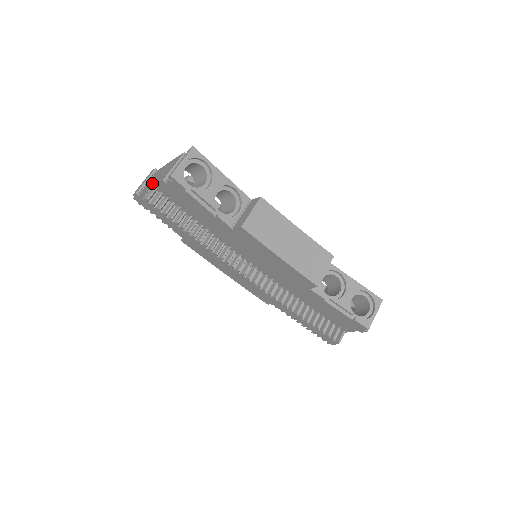
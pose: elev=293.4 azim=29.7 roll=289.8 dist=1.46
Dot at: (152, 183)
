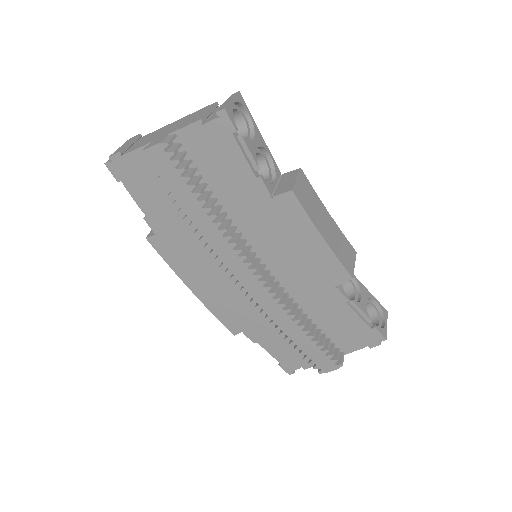
Dot at: (159, 135)
